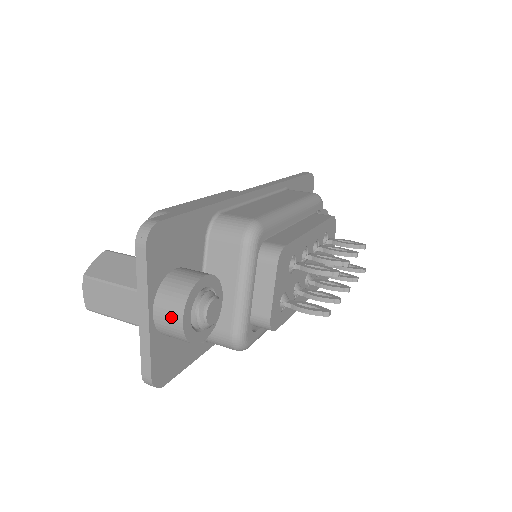
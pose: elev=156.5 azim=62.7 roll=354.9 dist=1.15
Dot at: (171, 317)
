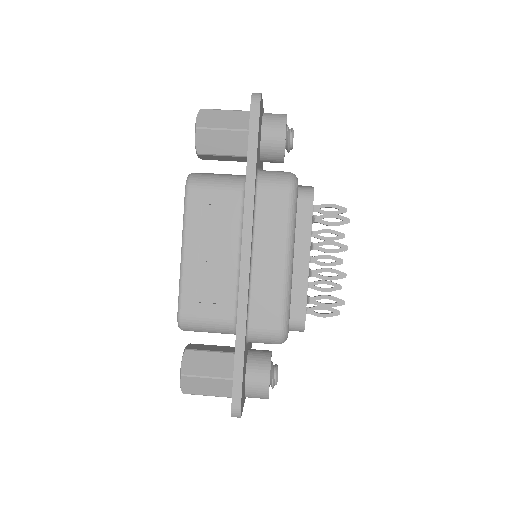
Dot at: occluded
